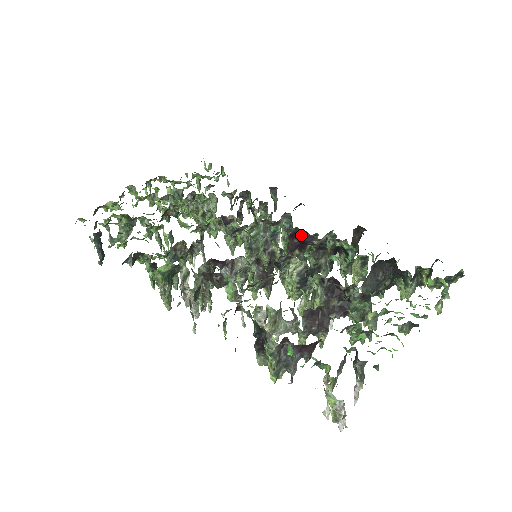
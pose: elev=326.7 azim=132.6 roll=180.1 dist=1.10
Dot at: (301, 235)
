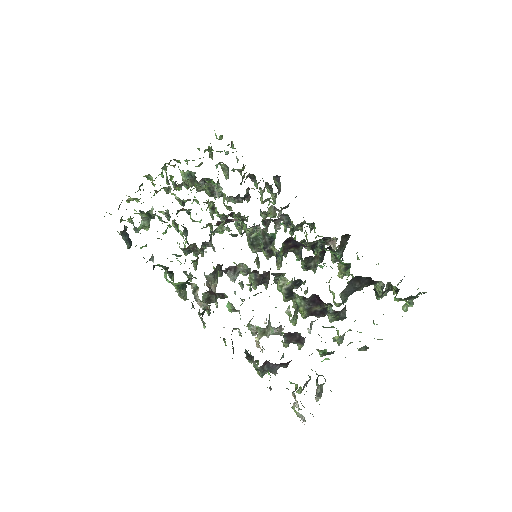
Dot at: (294, 242)
